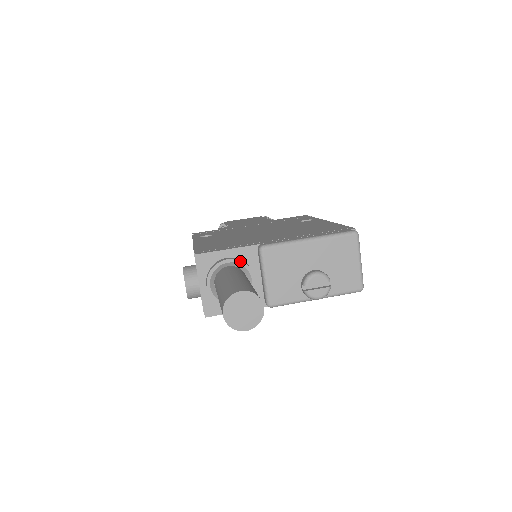
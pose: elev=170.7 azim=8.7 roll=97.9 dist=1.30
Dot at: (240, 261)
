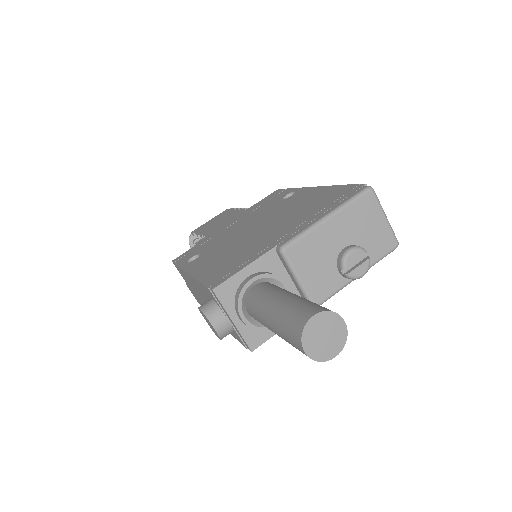
Dot at: (265, 274)
